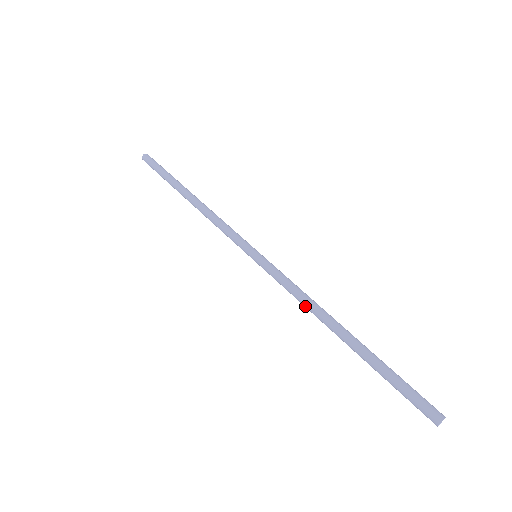
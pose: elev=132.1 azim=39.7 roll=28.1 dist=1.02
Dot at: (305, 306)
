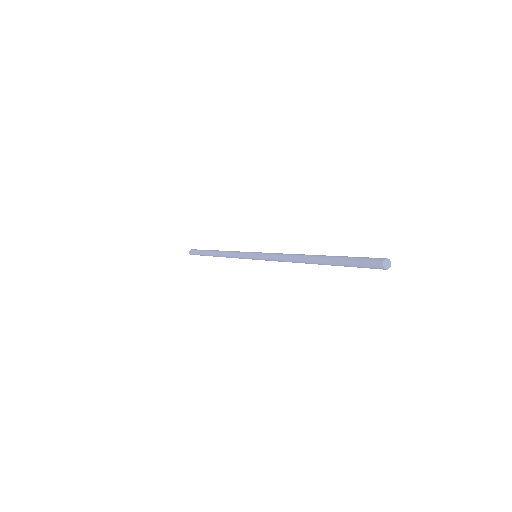
Dot at: (286, 257)
